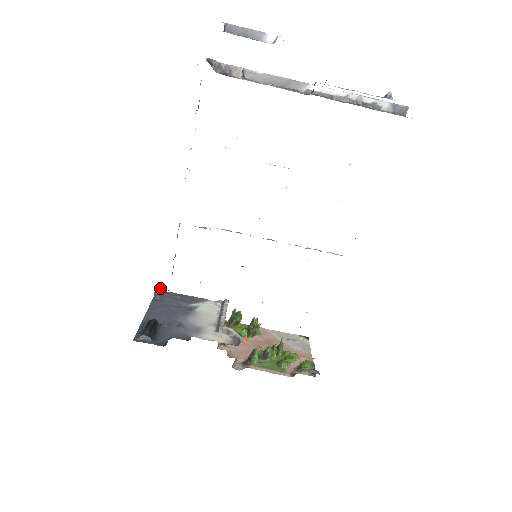
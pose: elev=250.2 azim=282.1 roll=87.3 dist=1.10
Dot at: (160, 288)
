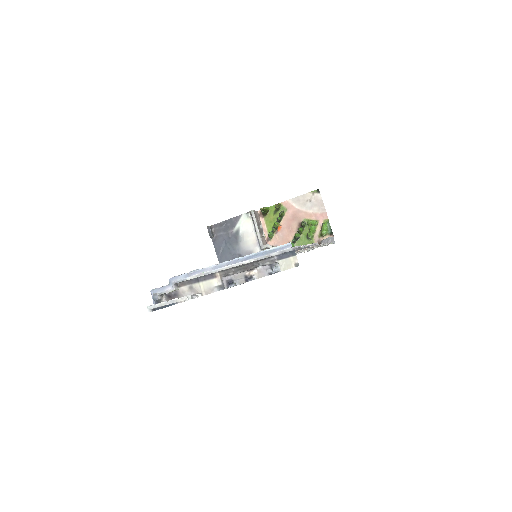
Dot at: (209, 228)
